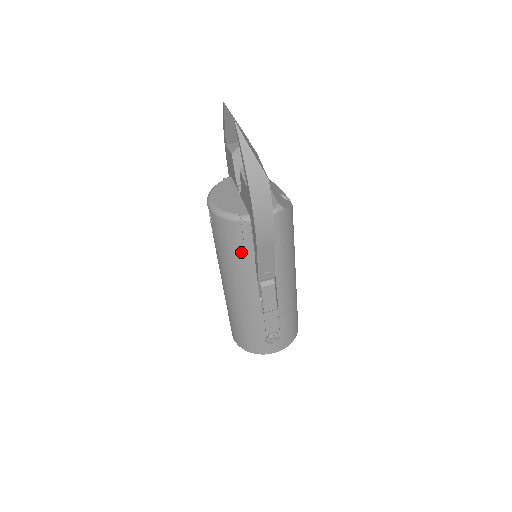
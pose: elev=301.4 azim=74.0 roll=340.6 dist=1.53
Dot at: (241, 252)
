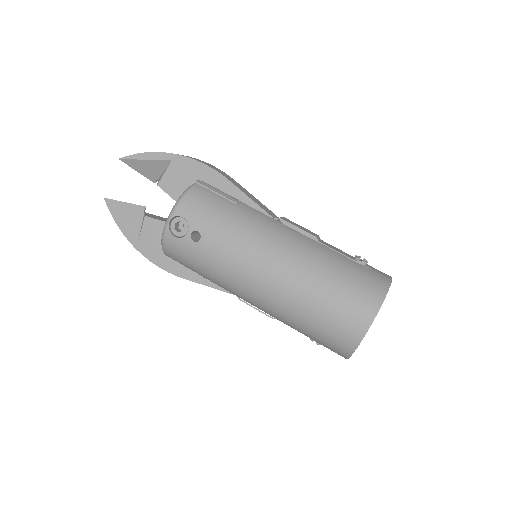
Dot at: (228, 203)
